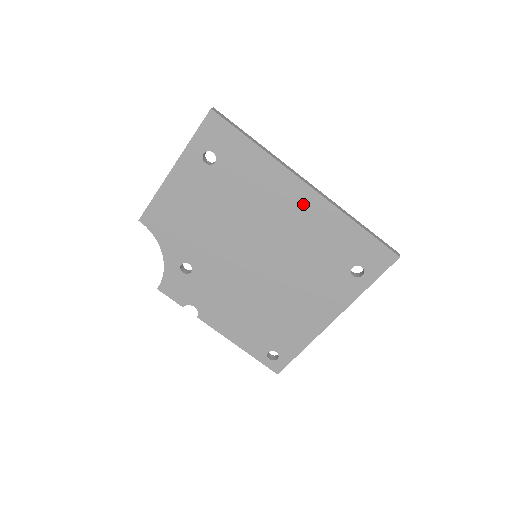
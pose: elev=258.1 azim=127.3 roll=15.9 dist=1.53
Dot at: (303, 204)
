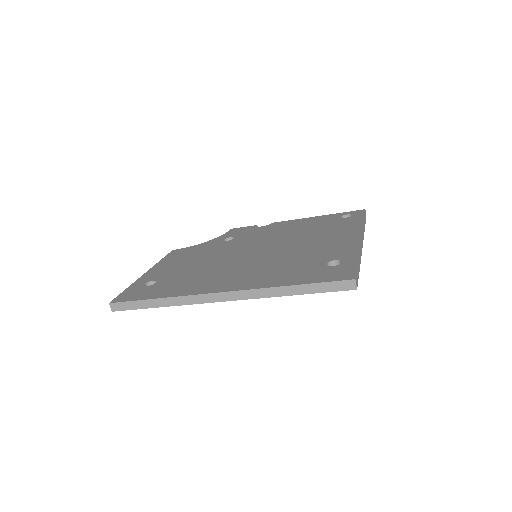
Dot at: occluded
